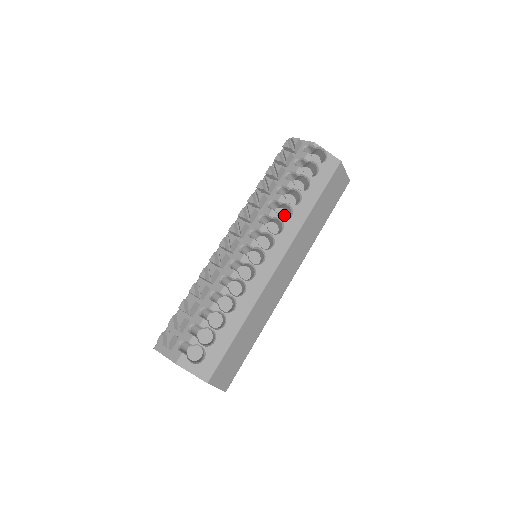
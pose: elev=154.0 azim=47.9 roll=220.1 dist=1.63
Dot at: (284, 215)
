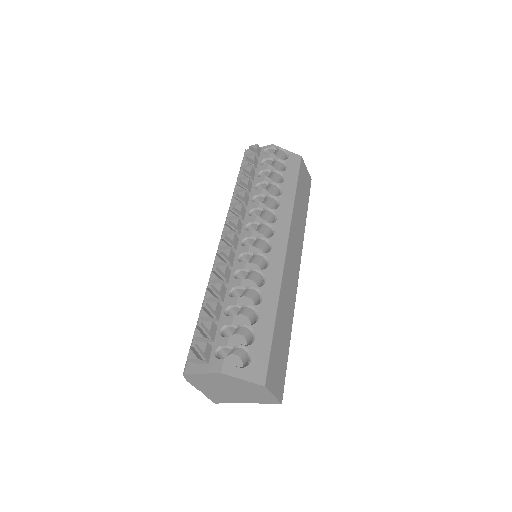
Dot at: occluded
